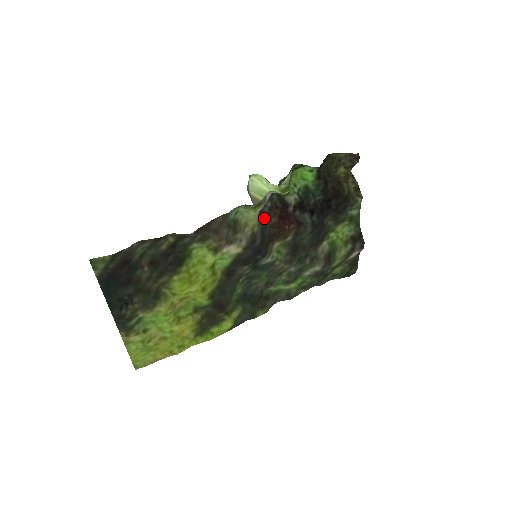
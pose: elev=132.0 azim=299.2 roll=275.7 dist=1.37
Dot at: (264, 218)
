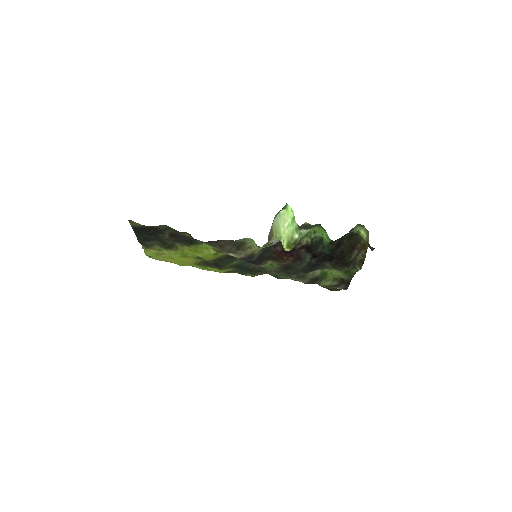
Dot at: occluded
